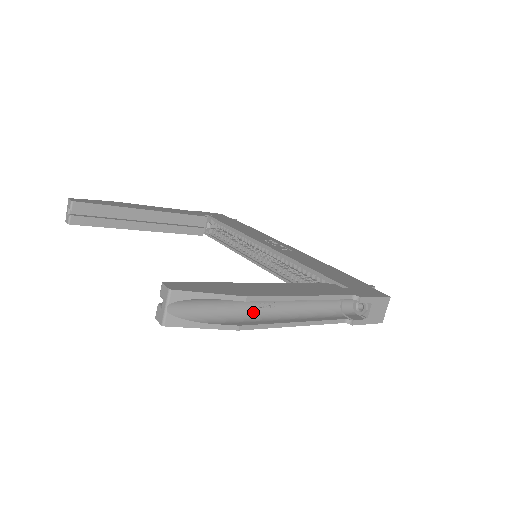
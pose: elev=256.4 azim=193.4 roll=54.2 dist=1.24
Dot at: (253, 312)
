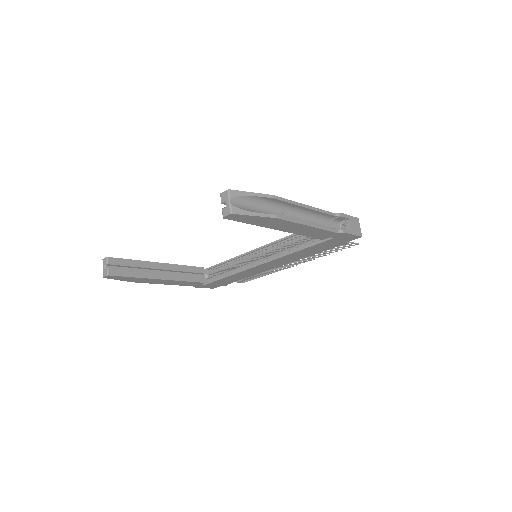
Dot at: occluded
